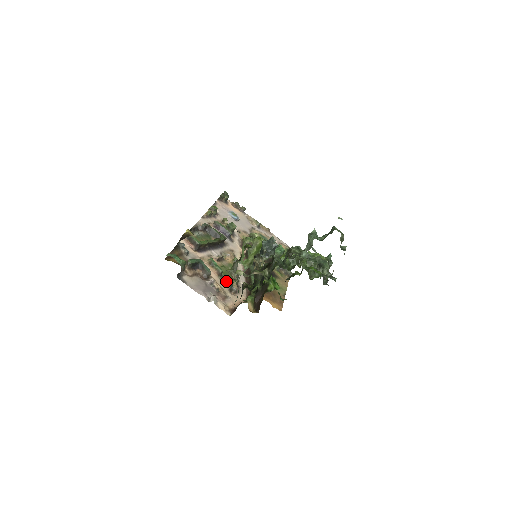
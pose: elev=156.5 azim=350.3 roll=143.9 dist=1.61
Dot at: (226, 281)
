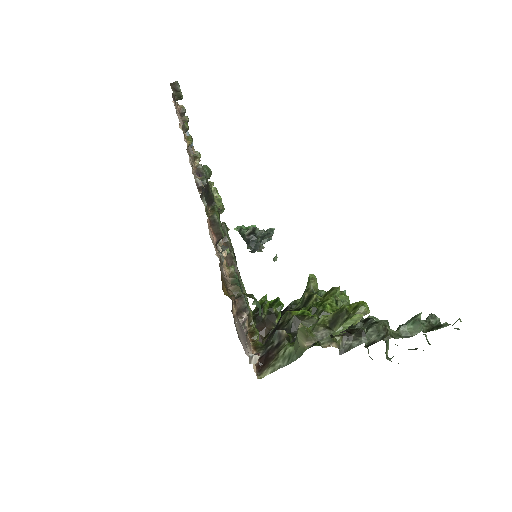
Dot at: occluded
